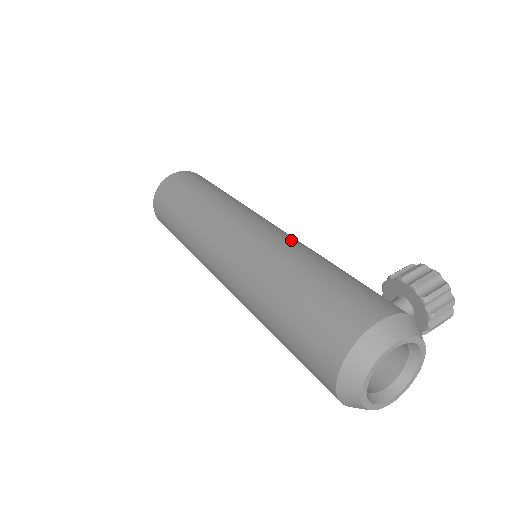
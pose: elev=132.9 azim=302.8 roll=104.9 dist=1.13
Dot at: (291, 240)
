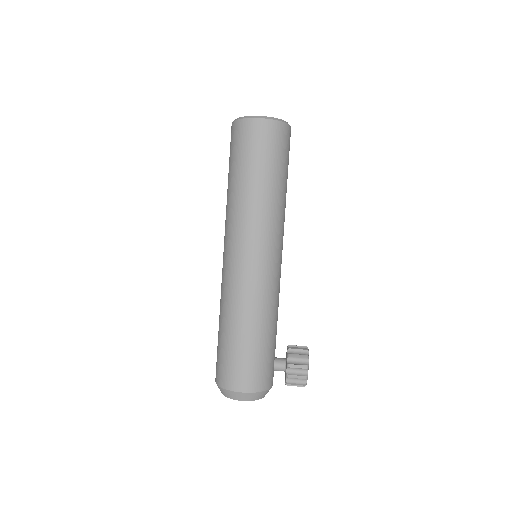
Dot at: (262, 296)
